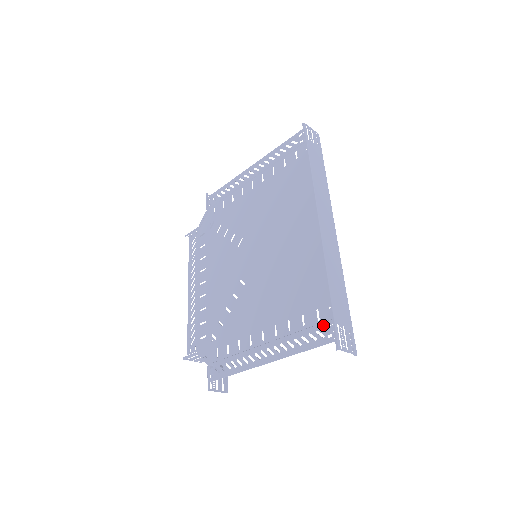
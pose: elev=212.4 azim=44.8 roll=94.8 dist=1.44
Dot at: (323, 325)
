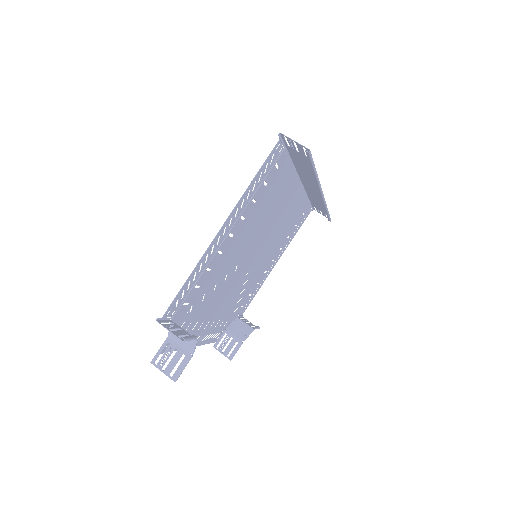
Dot at: (276, 157)
